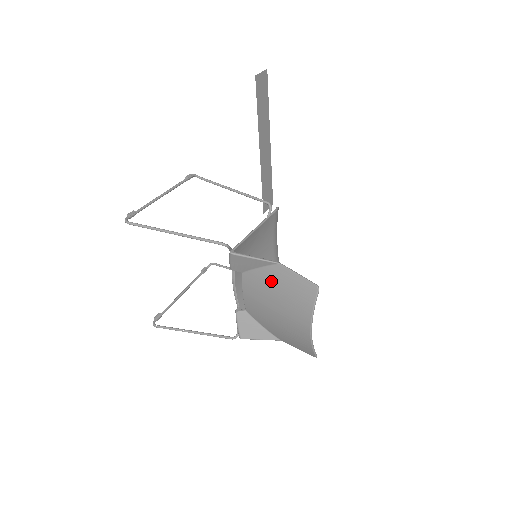
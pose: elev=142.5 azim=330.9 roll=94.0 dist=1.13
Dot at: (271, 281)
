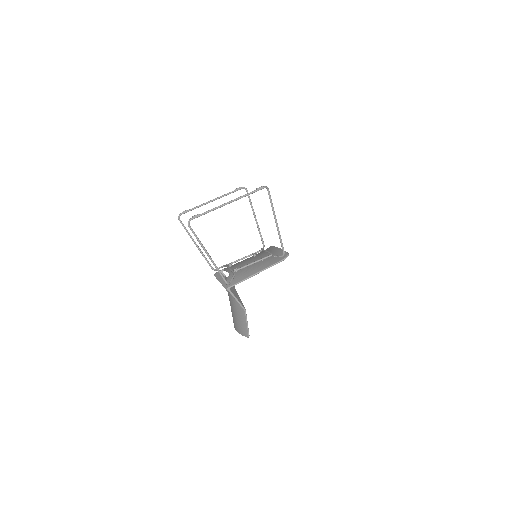
Dot at: (237, 306)
